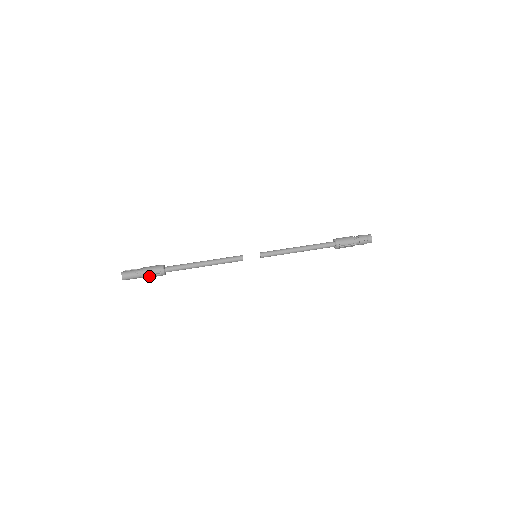
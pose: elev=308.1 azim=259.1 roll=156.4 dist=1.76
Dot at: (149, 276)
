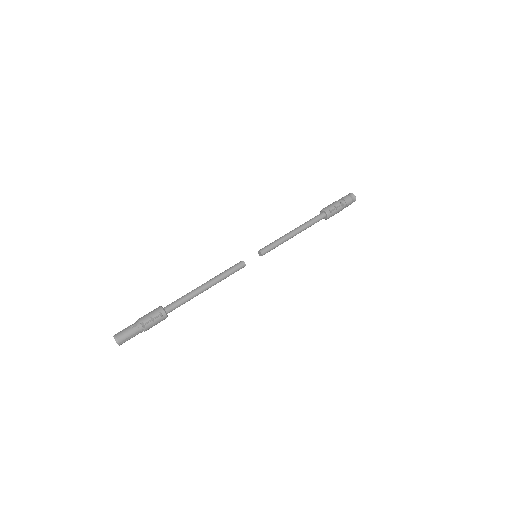
Dot at: (149, 324)
